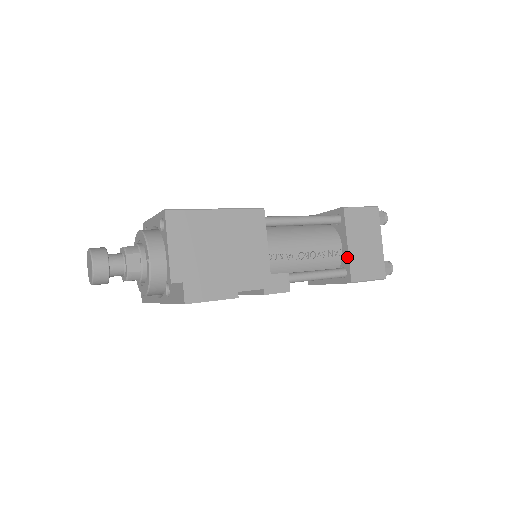
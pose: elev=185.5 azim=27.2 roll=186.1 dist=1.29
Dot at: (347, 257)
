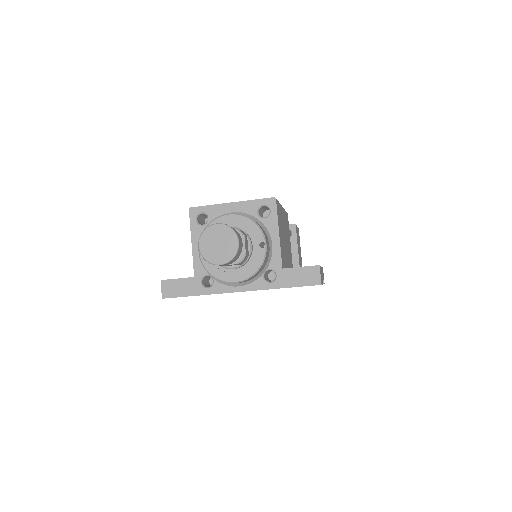
Dot at: (298, 264)
